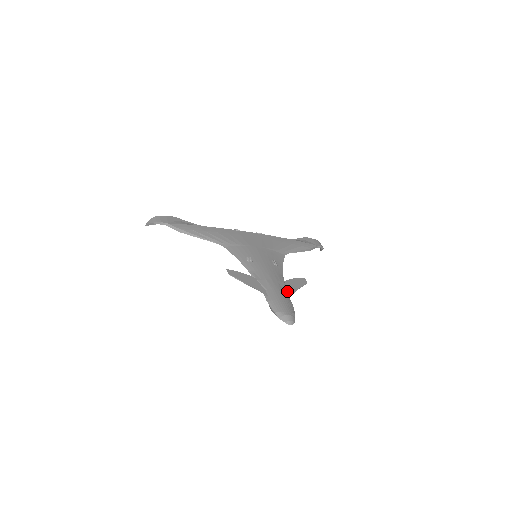
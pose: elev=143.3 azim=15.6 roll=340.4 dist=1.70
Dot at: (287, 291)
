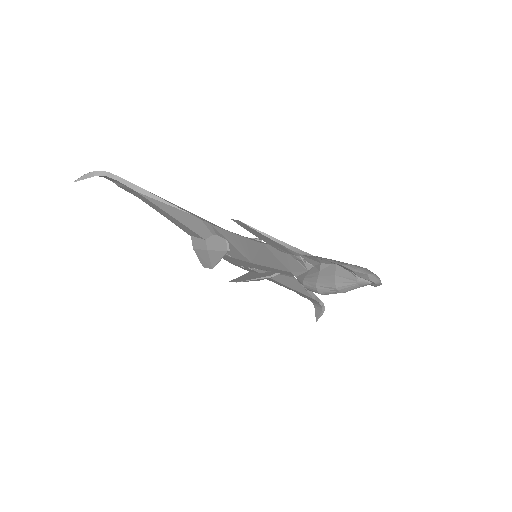
Dot at: occluded
